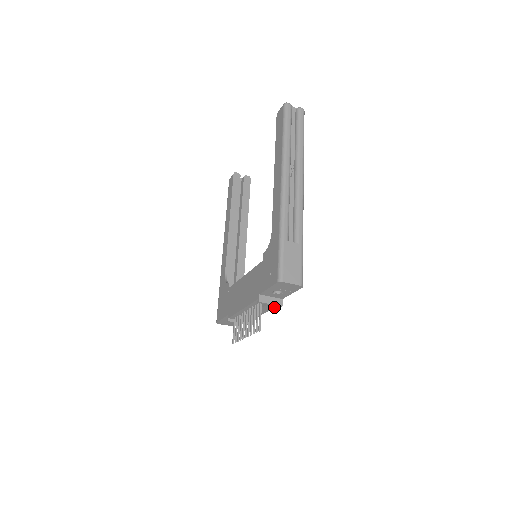
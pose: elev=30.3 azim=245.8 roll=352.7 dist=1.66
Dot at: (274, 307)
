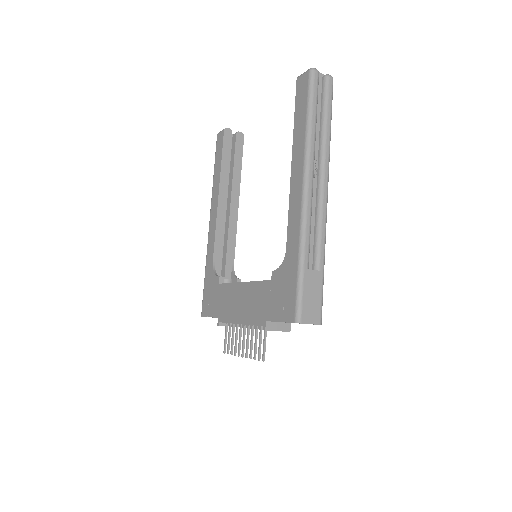
Dot at: occluded
